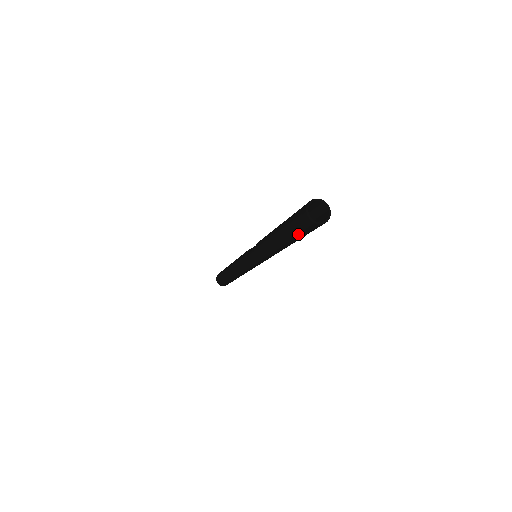
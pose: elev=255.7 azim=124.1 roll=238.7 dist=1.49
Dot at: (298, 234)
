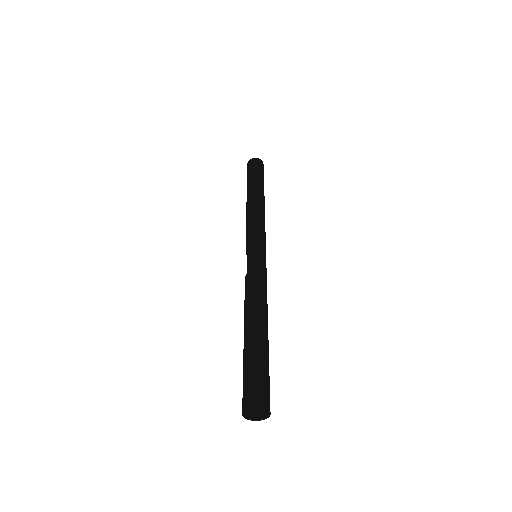
Dot at: occluded
